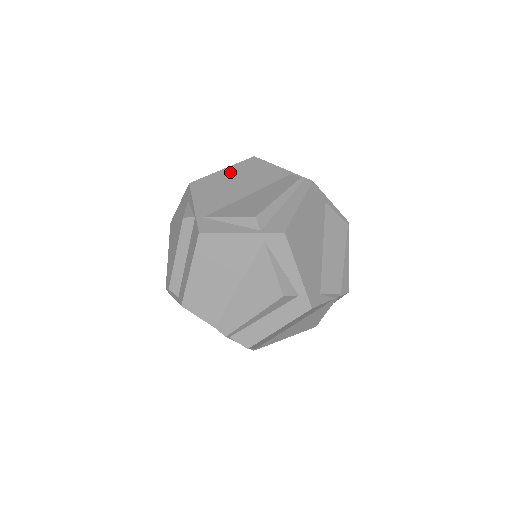
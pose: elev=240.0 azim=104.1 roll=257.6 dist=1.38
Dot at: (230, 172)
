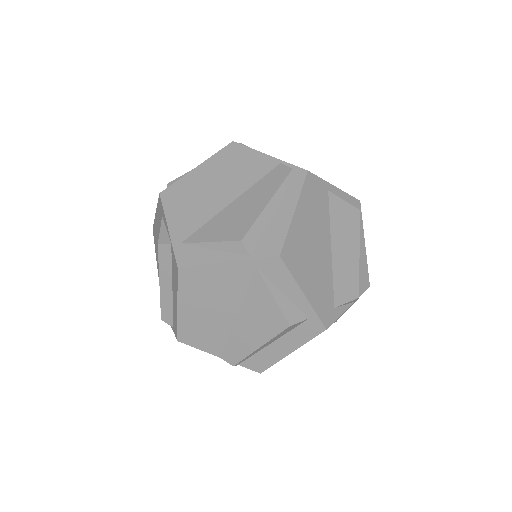
Dot at: (206, 170)
